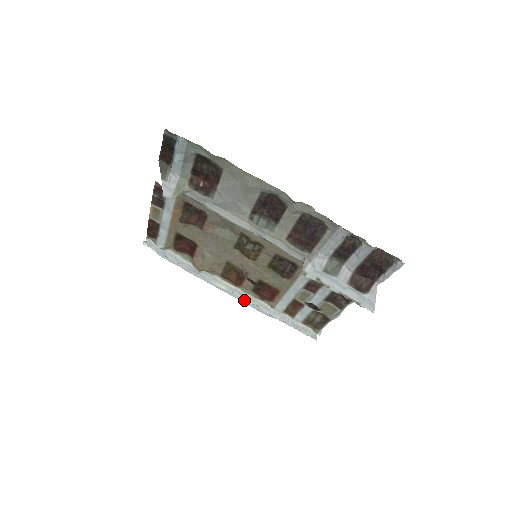
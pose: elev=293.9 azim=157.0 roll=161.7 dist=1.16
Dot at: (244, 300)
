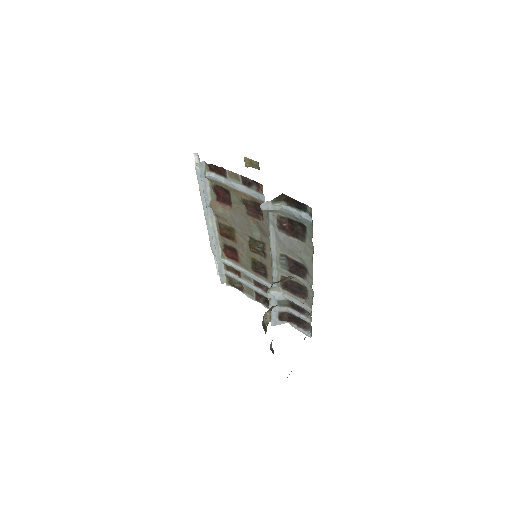
Dot at: (211, 234)
